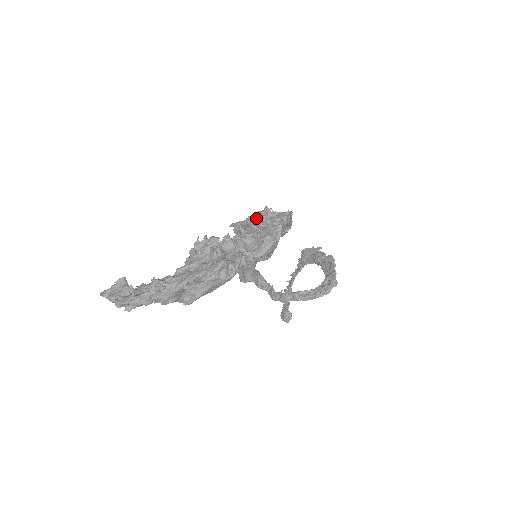
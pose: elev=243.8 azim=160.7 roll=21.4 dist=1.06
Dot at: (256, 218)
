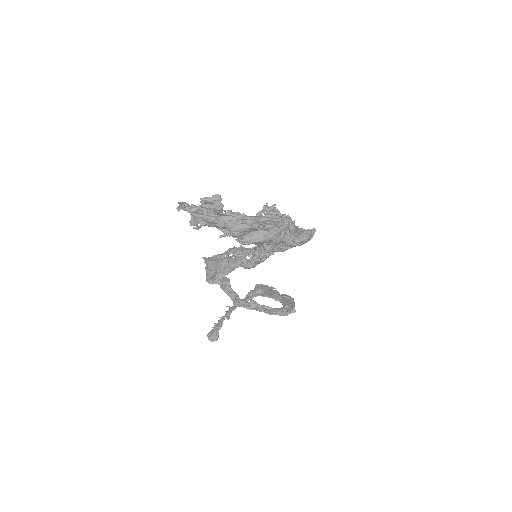
Dot at: occluded
